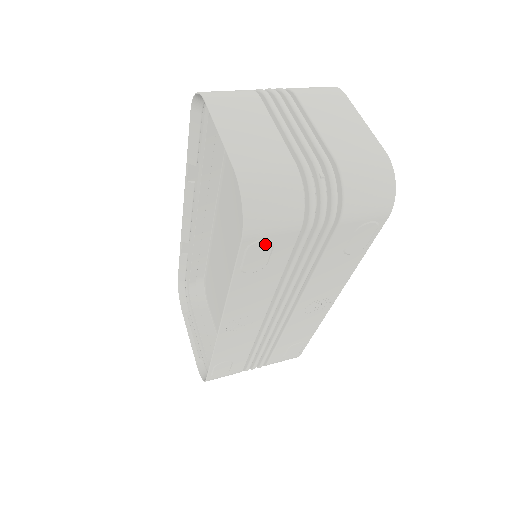
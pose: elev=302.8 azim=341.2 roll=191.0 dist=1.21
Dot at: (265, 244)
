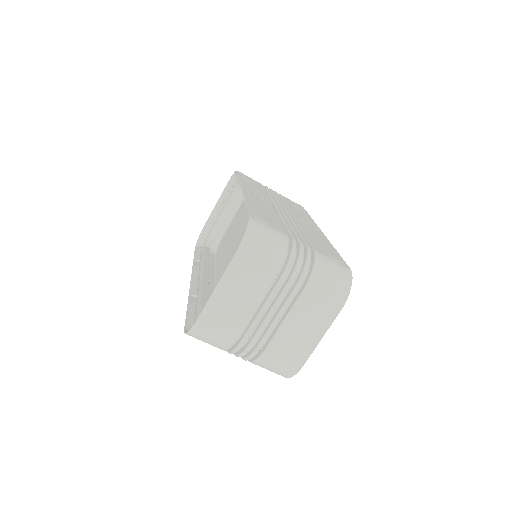
Dot at: occluded
